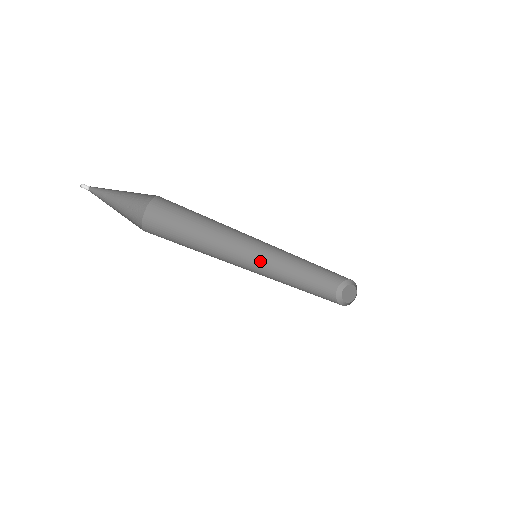
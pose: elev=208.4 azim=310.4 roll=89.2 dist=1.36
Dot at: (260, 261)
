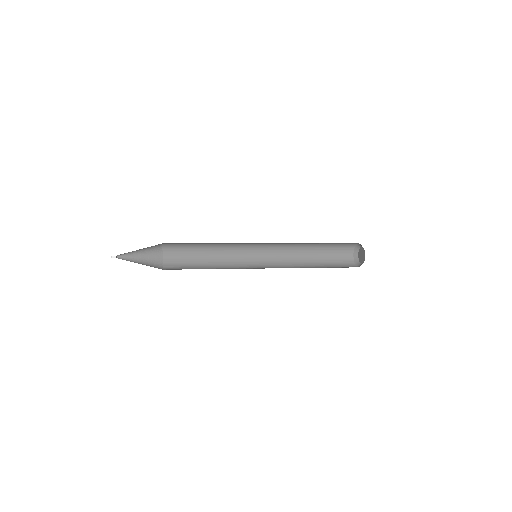
Dot at: (268, 248)
